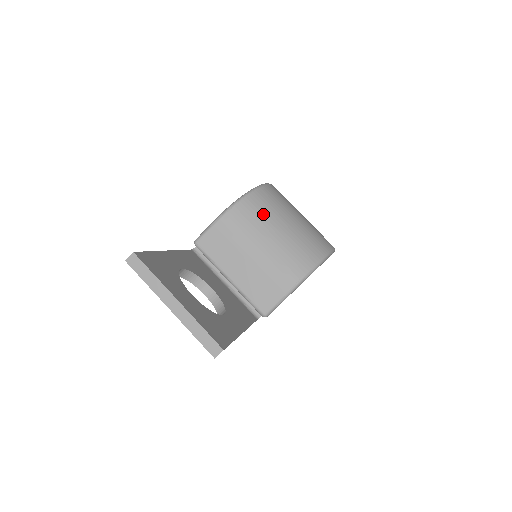
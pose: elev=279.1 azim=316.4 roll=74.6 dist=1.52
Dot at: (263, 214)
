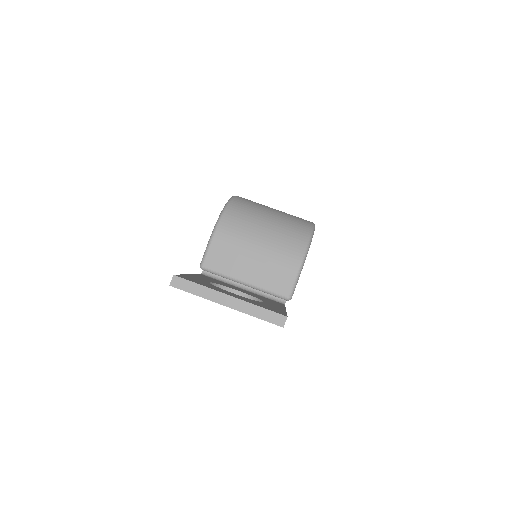
Dot at: (247, 218)
